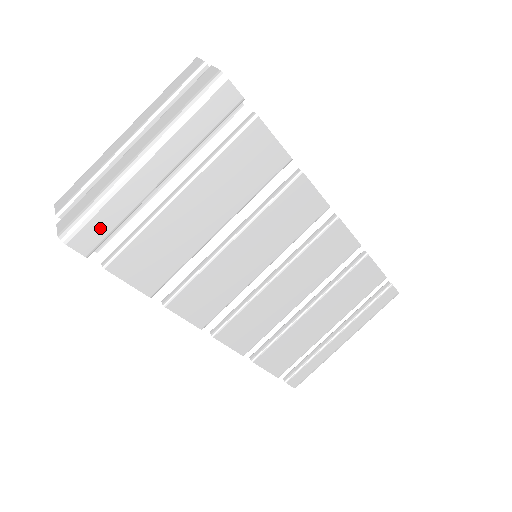
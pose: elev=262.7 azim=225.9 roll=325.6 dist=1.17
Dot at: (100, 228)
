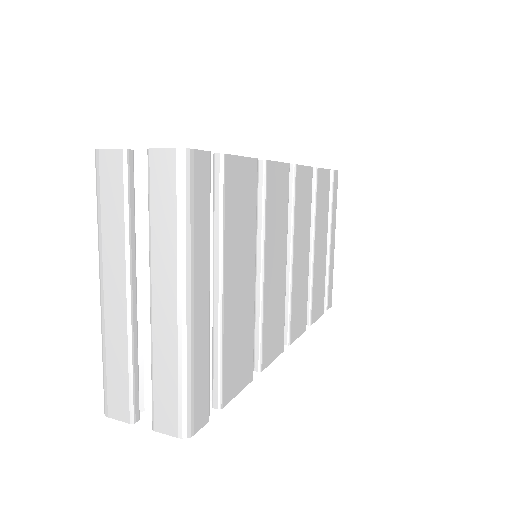
Dot at: (202, 389)
